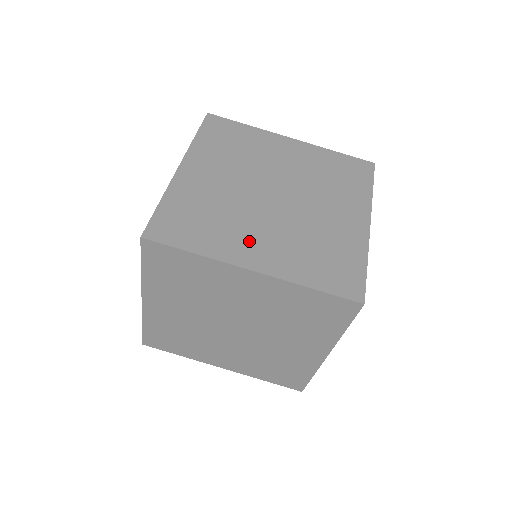
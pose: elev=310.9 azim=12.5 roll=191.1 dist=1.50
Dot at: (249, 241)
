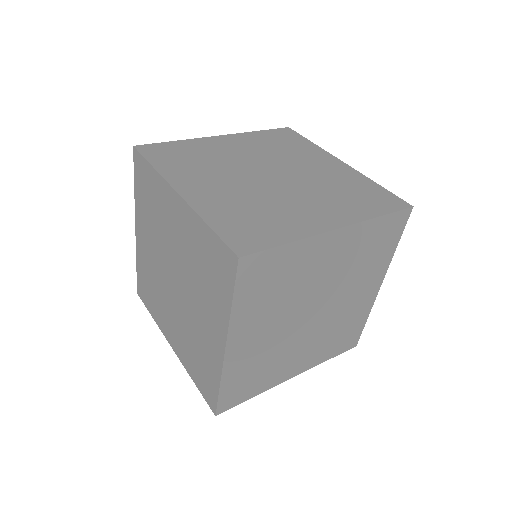
Dot at: (203, 181)
